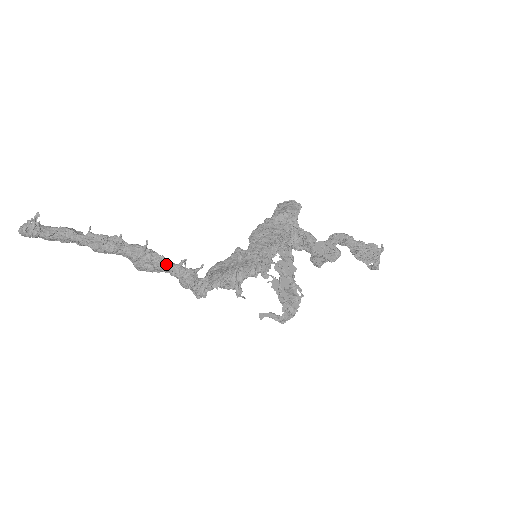
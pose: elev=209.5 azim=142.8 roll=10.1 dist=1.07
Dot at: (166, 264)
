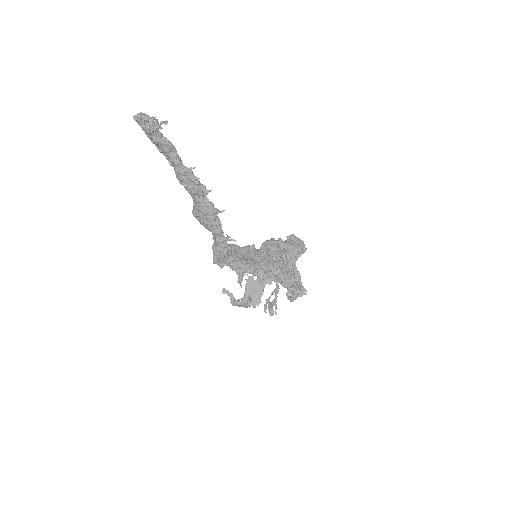
Dot at: (221, 233)
